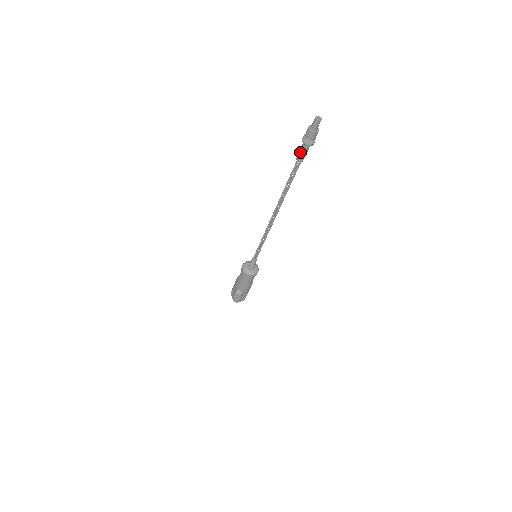
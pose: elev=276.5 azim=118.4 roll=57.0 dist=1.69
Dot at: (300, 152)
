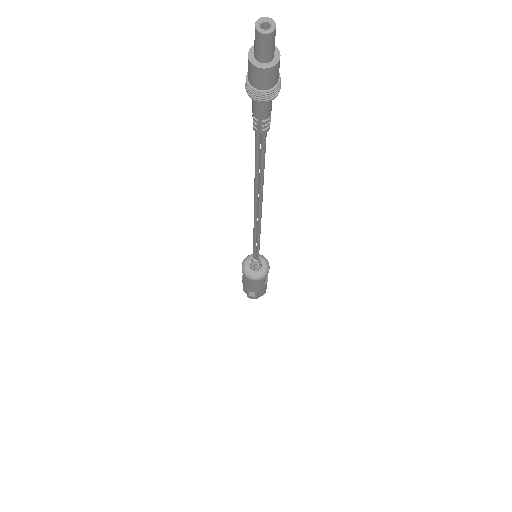
Dot at: (254, 115)
